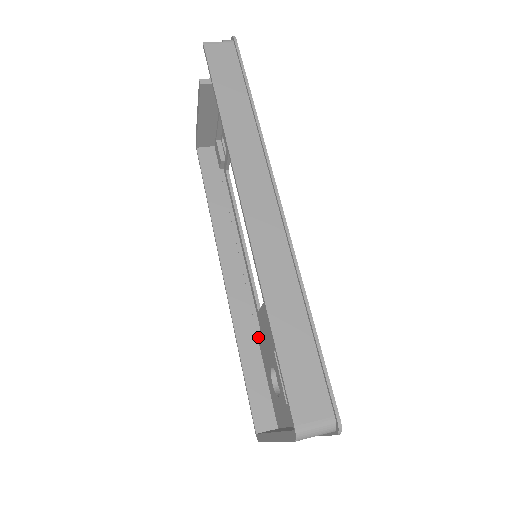
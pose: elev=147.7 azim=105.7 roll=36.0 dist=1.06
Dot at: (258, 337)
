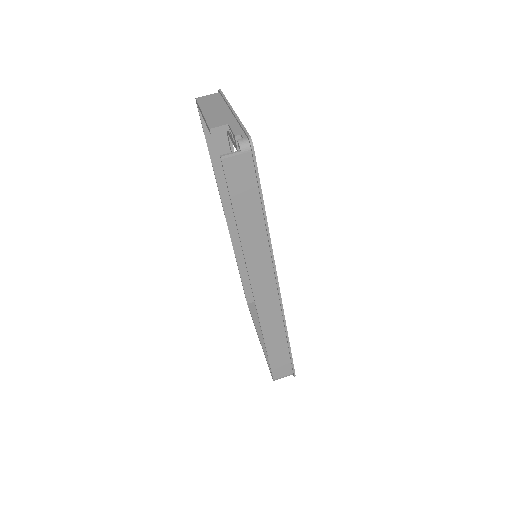
Dot at: occluded
